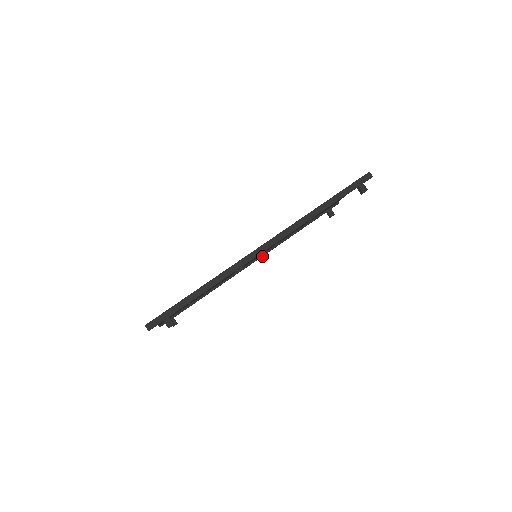
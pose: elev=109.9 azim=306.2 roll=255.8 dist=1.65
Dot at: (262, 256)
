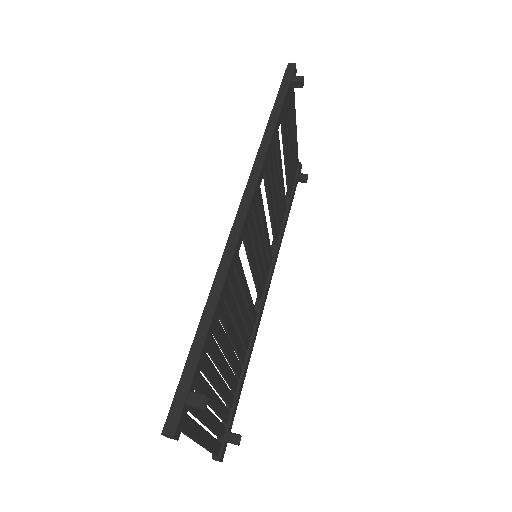
Dot at: (272, 274)
